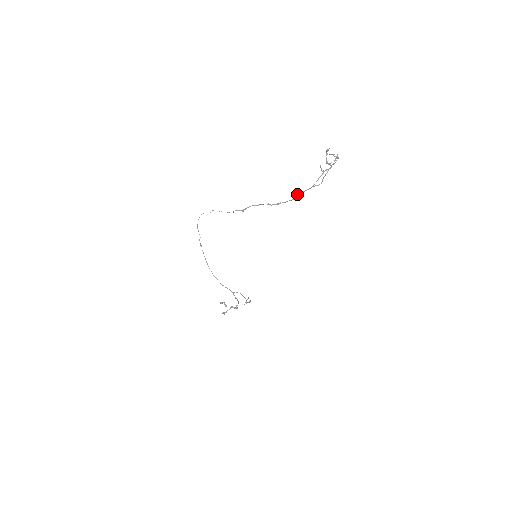
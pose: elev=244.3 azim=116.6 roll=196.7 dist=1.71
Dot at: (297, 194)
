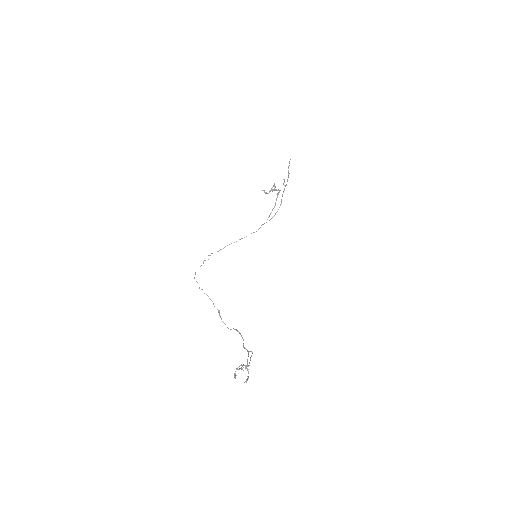
Dot at: (243, 345)
